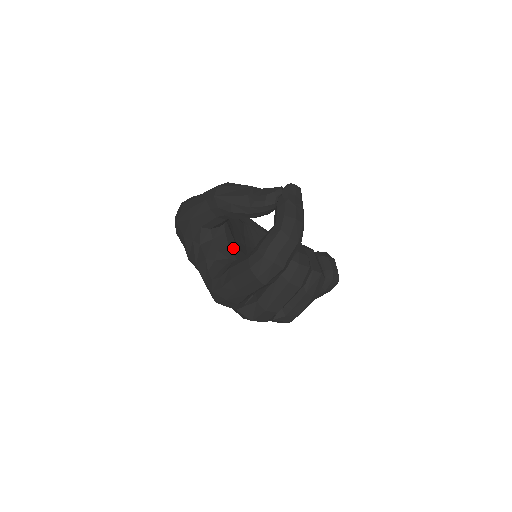
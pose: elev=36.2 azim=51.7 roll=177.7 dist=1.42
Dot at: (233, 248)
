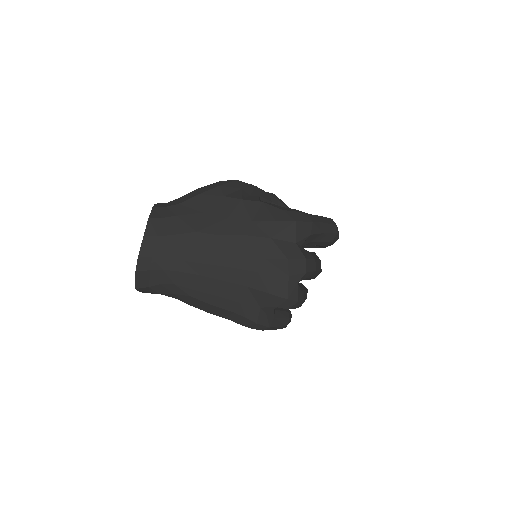
Dot at: occluded
